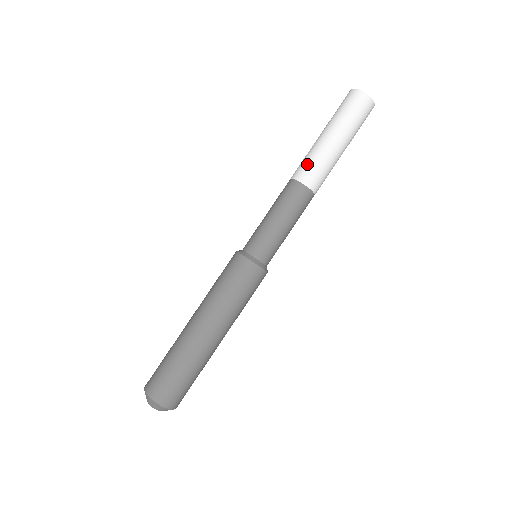
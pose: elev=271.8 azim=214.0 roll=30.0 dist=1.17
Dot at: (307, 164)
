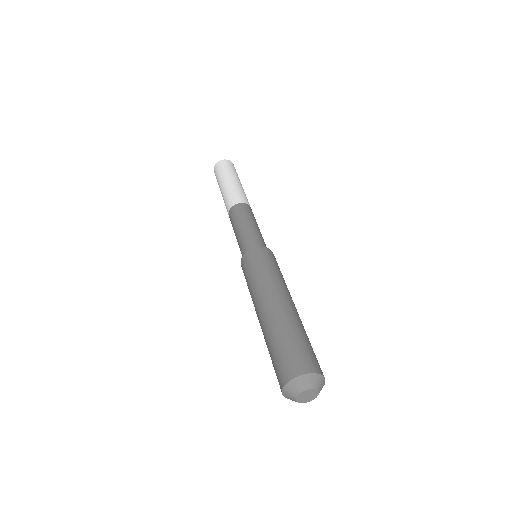
Dot at: (228, 199)
